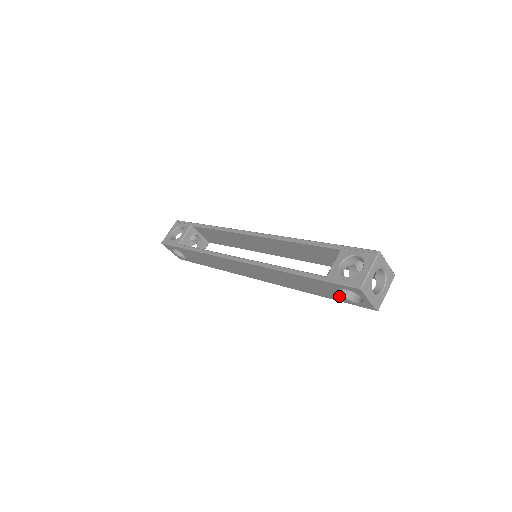
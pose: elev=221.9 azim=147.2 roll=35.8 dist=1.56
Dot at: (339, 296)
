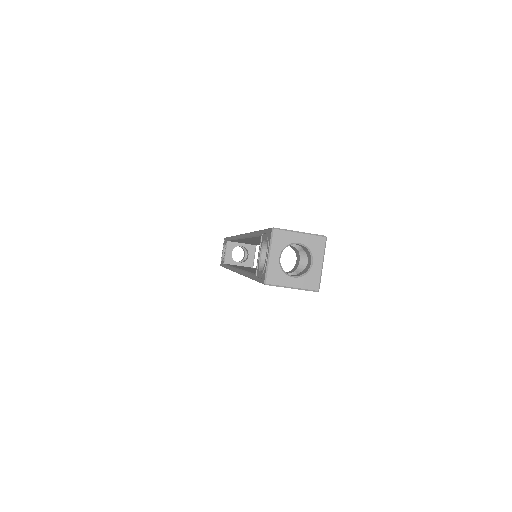
Dot at: occluded
